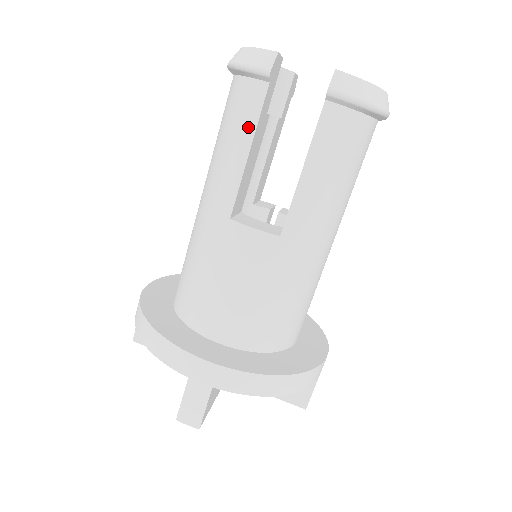
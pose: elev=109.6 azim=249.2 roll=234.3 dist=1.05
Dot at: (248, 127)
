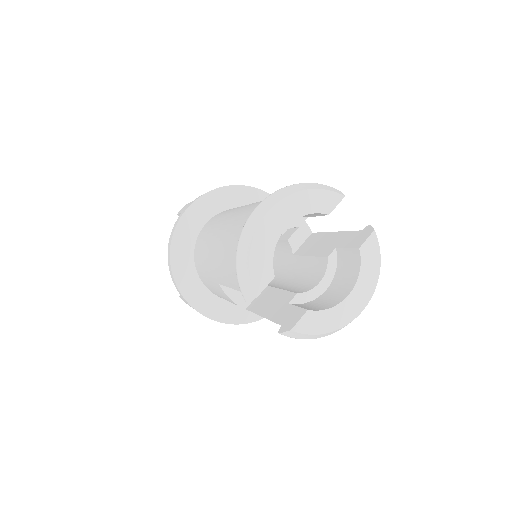
Dot at: (234, 283)
